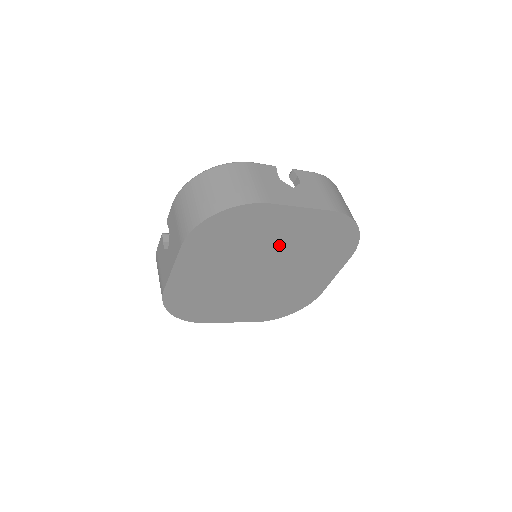
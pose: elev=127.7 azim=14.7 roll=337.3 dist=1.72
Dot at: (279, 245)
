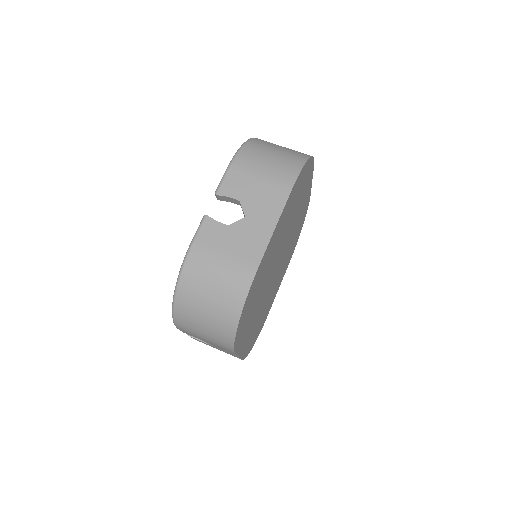
Dot at: (293, 225)
